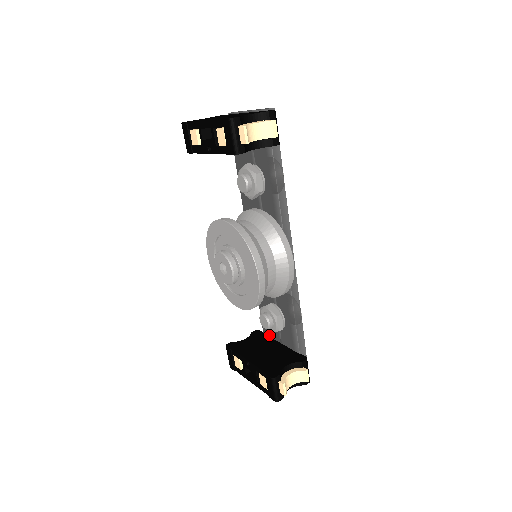
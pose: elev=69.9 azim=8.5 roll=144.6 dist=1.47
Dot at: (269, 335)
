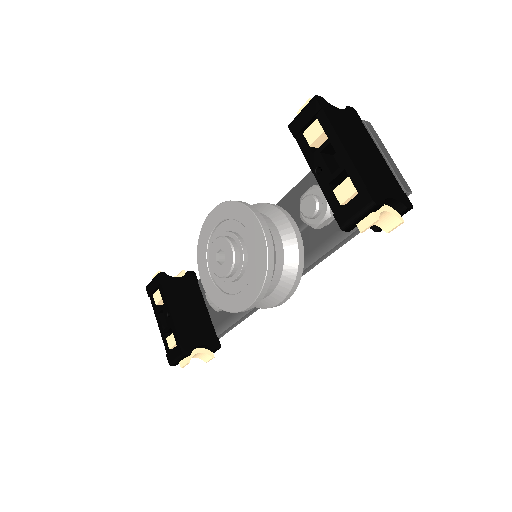
Dot at: (202, 290)
